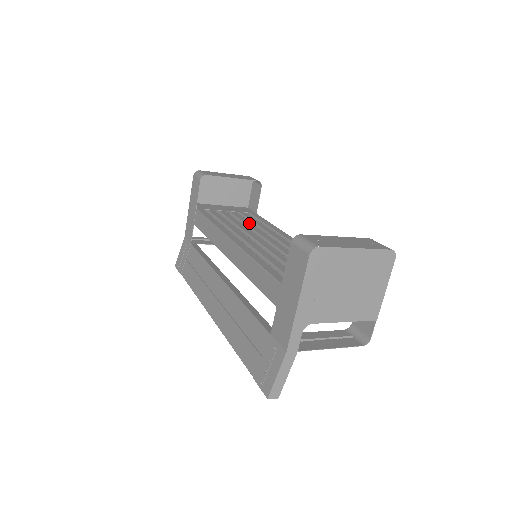
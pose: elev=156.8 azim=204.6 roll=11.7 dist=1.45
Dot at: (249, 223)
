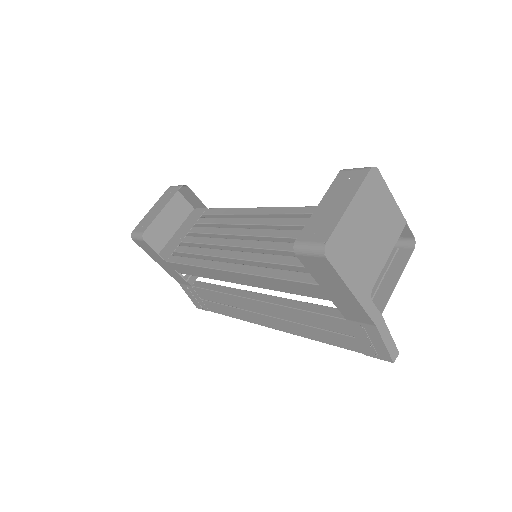
Dot at: (216, 230)
